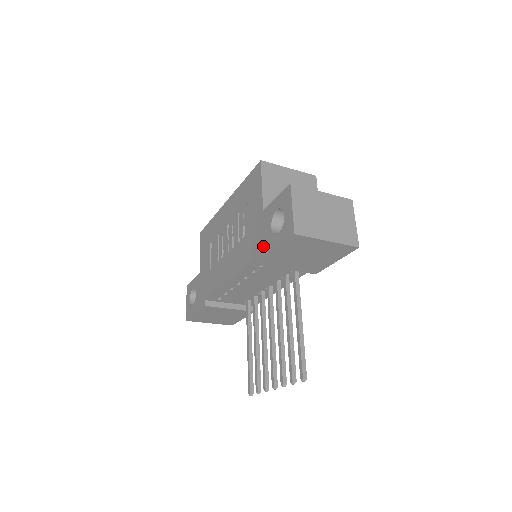
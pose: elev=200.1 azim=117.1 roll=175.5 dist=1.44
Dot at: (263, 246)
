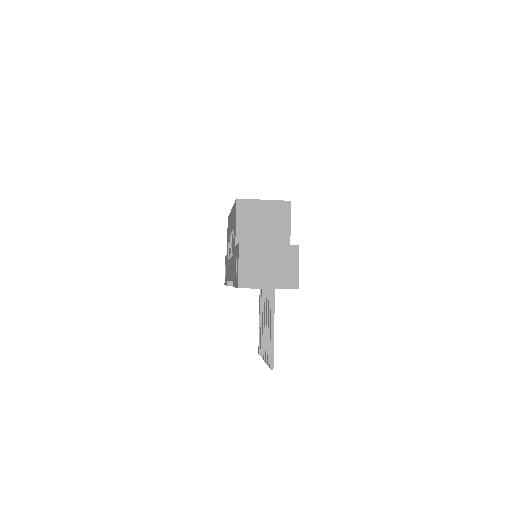
Dot at: (234, 277)
